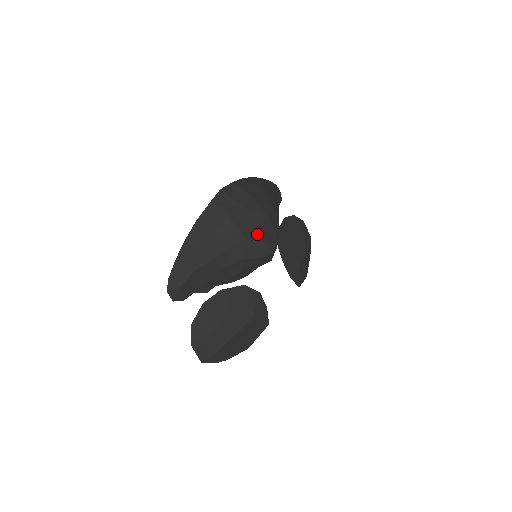
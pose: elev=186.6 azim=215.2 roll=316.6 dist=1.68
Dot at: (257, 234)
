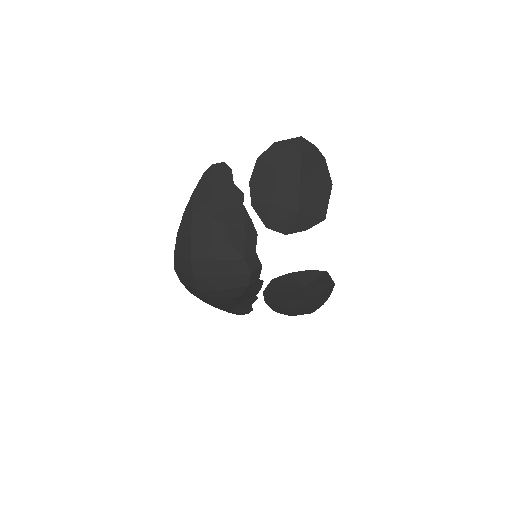
Dot at: (225, 280)
